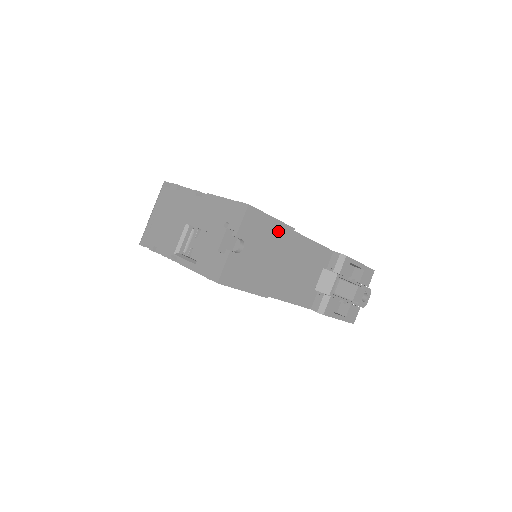
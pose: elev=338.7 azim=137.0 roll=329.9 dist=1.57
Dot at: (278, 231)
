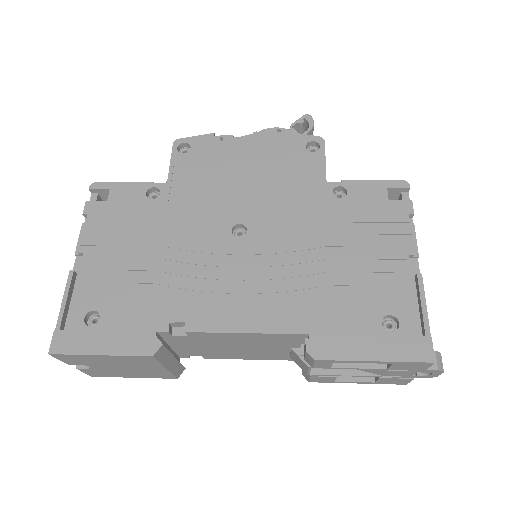
Dot at: (125, 359)
